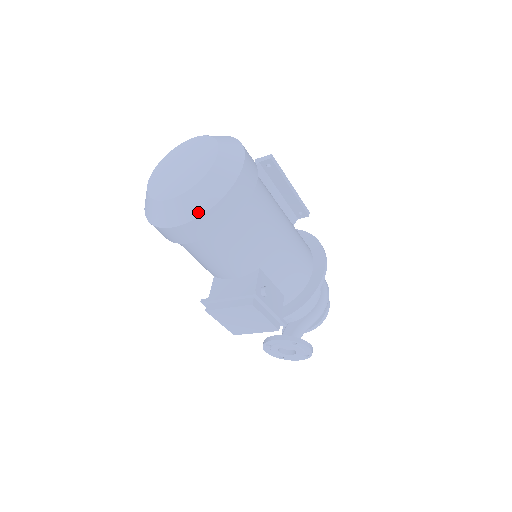
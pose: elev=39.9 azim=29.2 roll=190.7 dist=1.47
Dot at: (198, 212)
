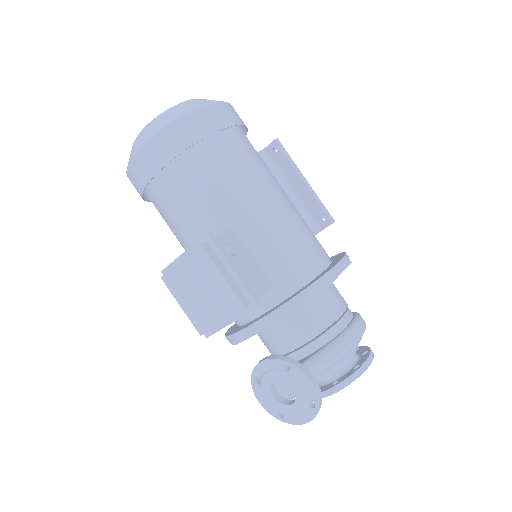
Dot at: (155, 131)
